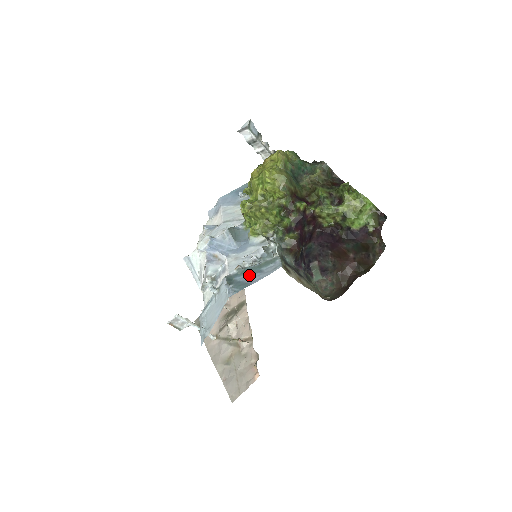
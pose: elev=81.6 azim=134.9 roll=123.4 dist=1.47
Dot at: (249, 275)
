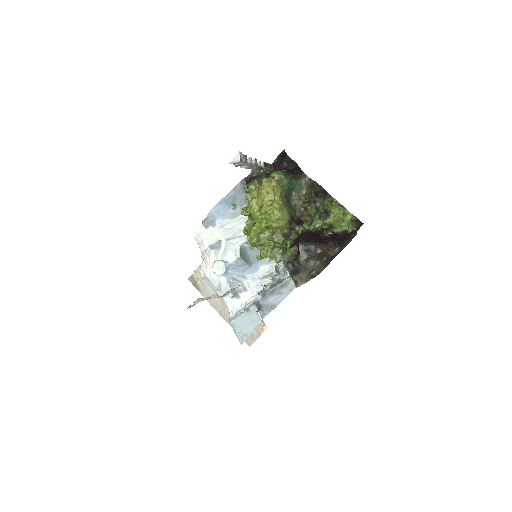
Dot at: (272, 298)
